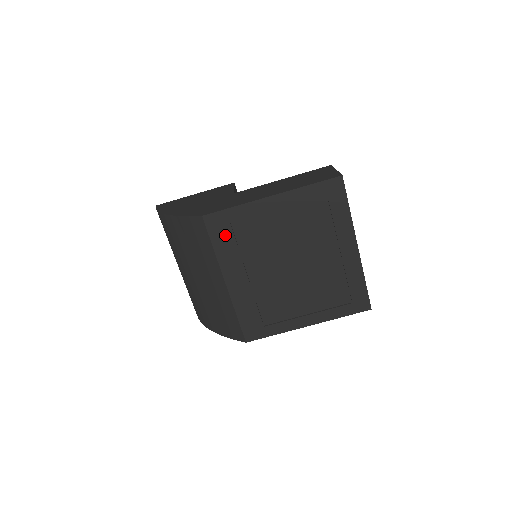
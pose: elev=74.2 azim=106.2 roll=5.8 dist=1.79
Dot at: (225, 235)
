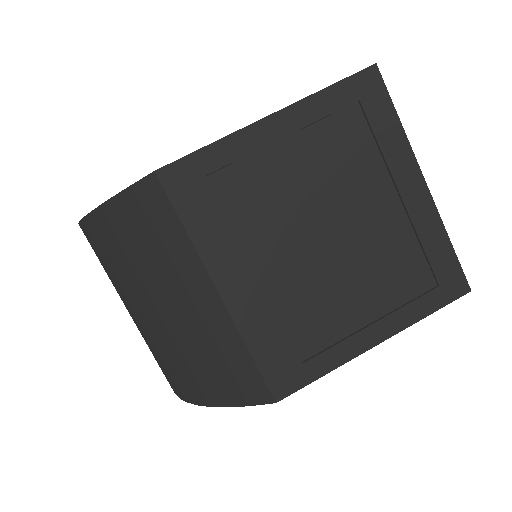
Dot at: (202, 200)
